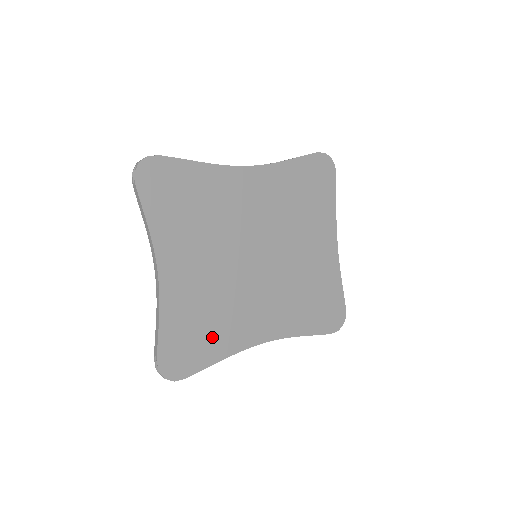
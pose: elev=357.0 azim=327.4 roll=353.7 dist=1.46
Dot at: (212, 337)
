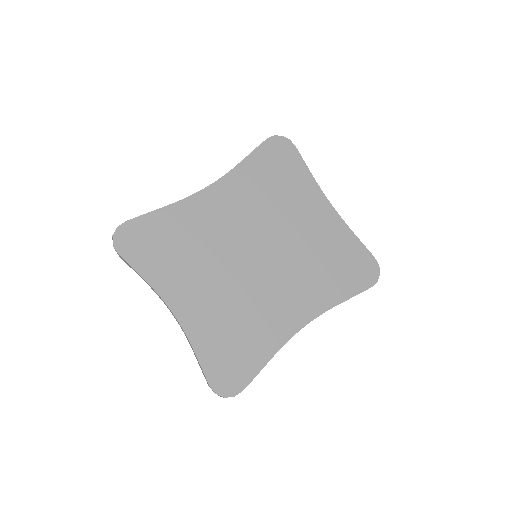
Dot at: (250, 344)
